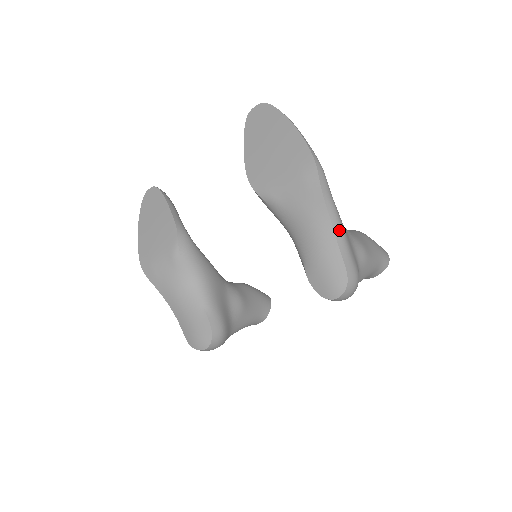
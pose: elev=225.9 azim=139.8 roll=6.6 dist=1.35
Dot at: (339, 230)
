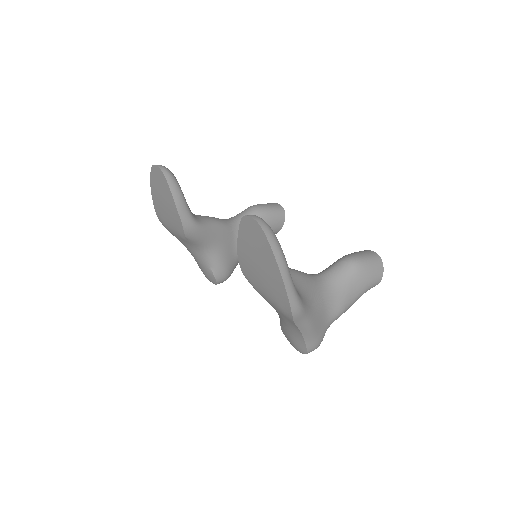
Dot at: (308, 333)
